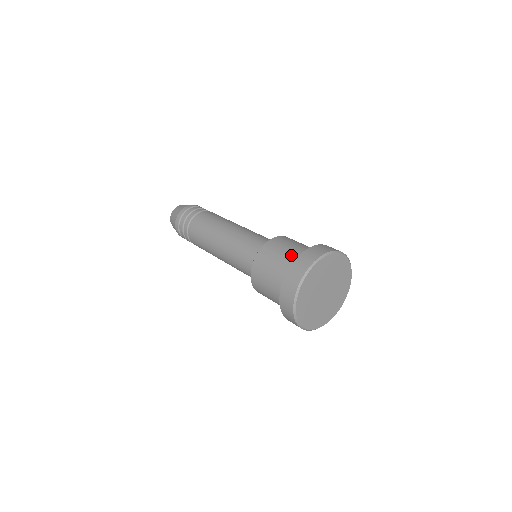
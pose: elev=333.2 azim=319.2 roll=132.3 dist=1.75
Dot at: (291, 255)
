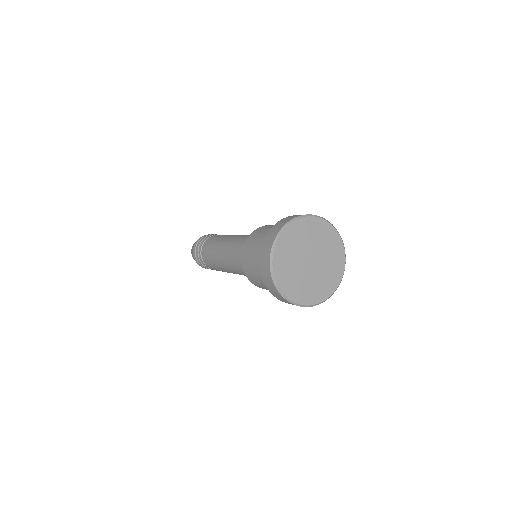
Dot at: occluded
